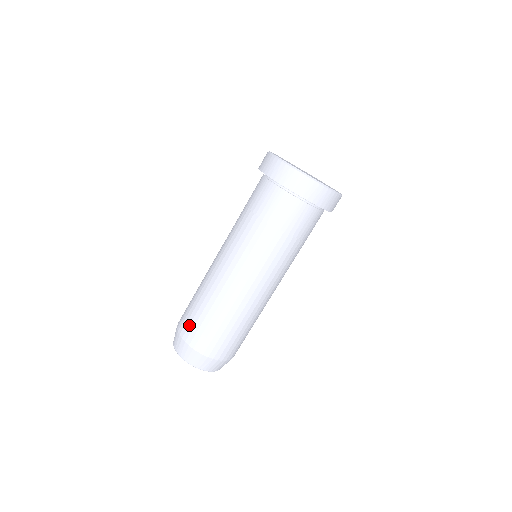
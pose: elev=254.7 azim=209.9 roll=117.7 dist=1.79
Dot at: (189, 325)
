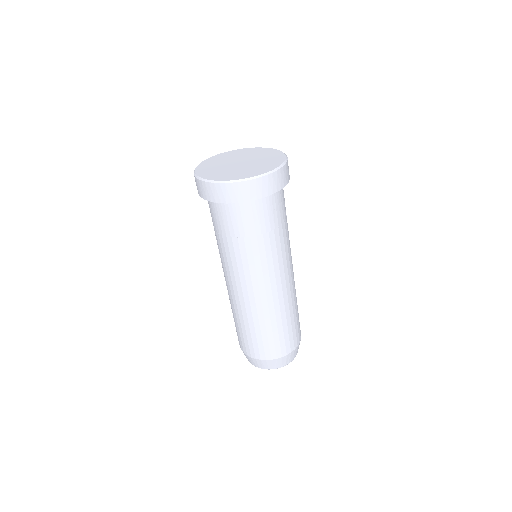
Dot at: (241, 341)
